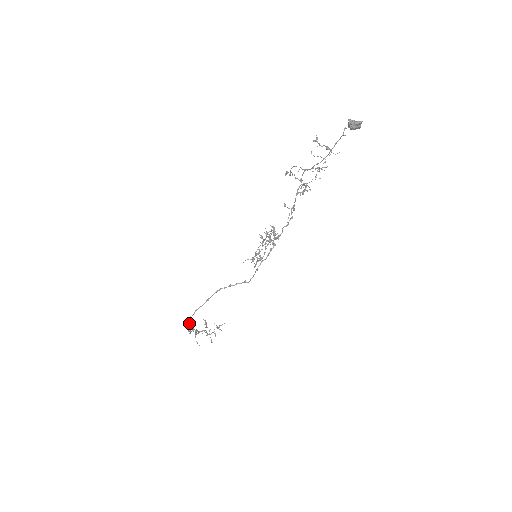
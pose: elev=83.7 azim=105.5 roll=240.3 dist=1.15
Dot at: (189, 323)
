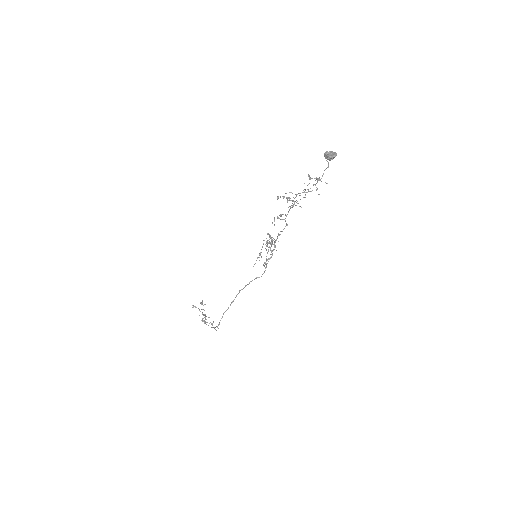
Dot at: (219, 324)
